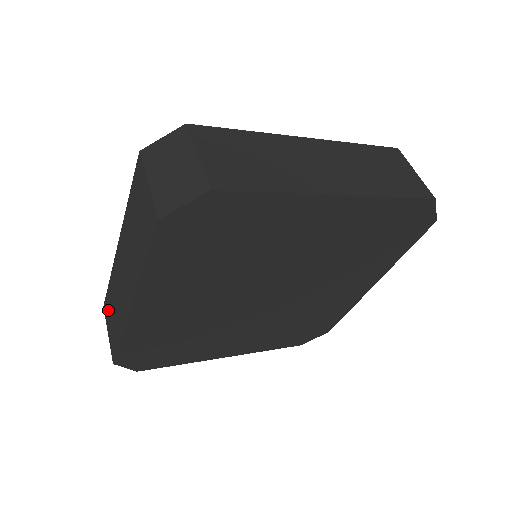
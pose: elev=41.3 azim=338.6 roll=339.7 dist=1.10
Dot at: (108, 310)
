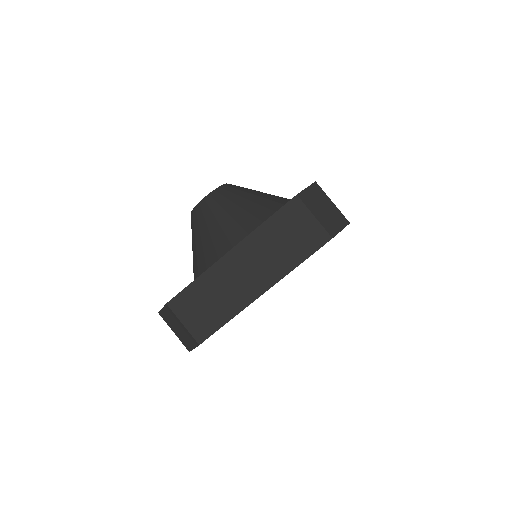
Dot at: (187, 304)
